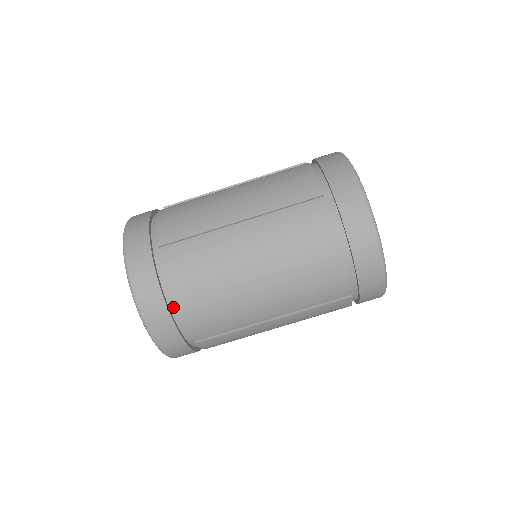
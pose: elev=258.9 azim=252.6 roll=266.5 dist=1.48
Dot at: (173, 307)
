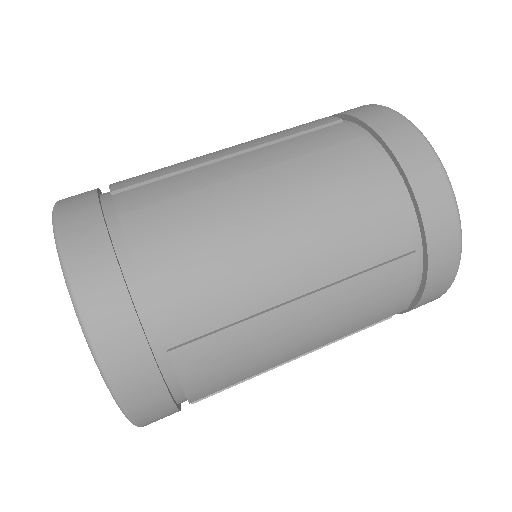
Dot at: (106, 193)
